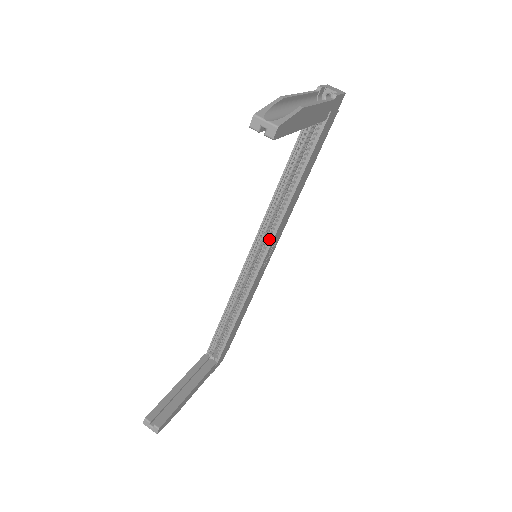
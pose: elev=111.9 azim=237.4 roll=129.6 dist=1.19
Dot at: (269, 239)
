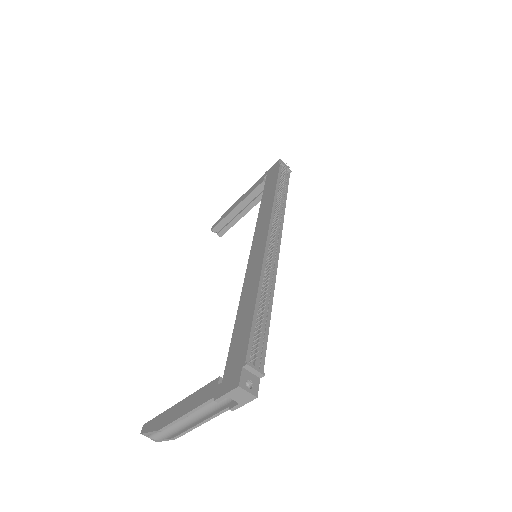
Dot at: occluded
